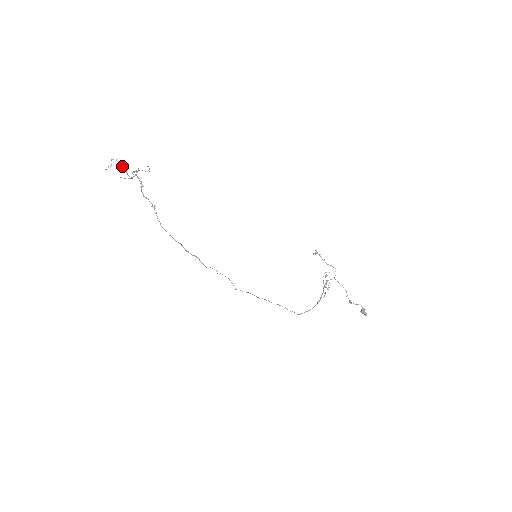
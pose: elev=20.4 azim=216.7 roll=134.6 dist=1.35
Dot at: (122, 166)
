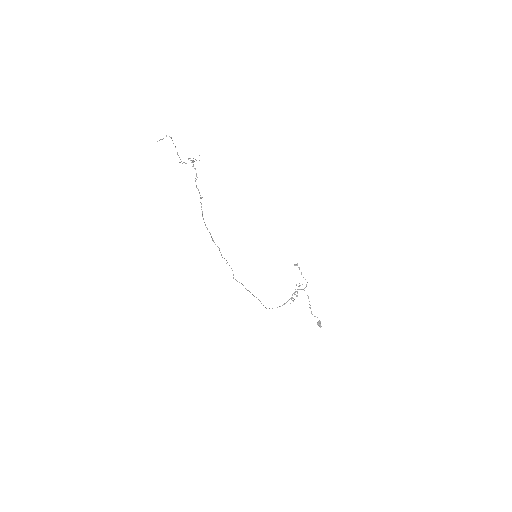
Dot at: occluded
